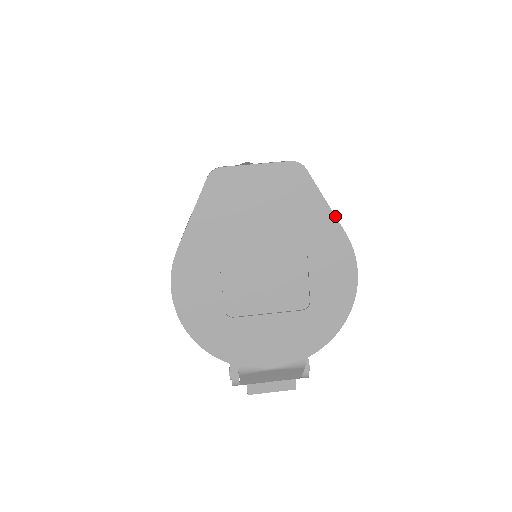
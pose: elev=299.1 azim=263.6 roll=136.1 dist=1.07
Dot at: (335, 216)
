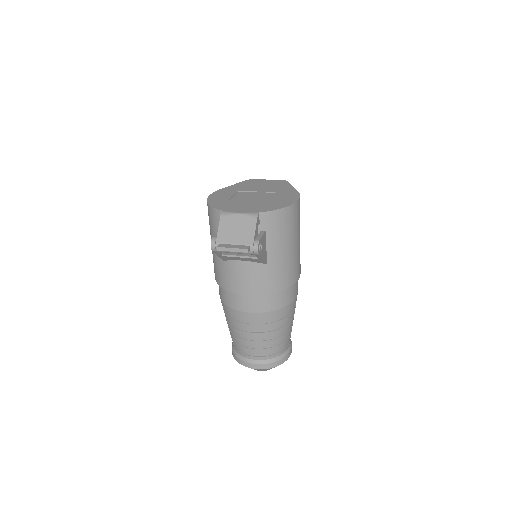
Dot at: occluded
